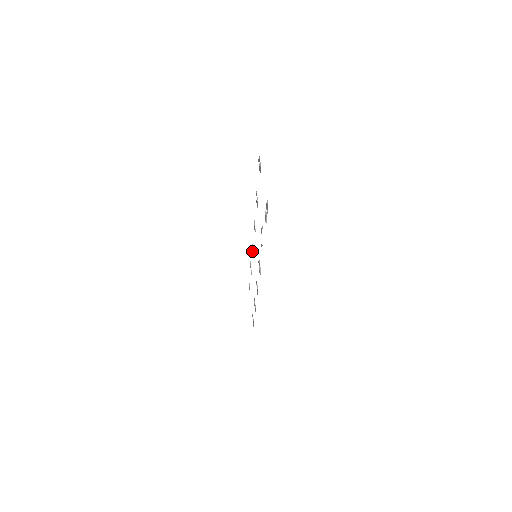
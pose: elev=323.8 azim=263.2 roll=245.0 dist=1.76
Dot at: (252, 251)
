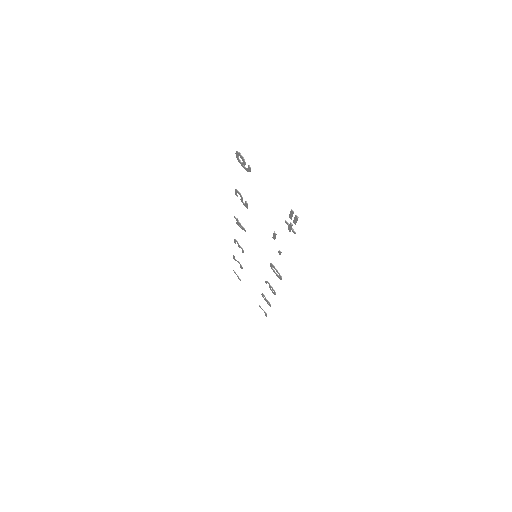
Dot at: occluded
